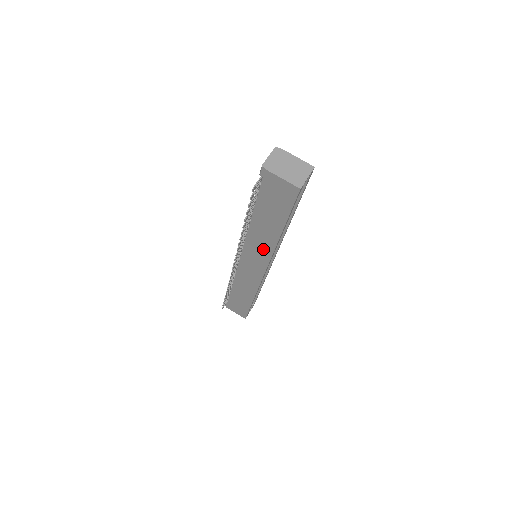
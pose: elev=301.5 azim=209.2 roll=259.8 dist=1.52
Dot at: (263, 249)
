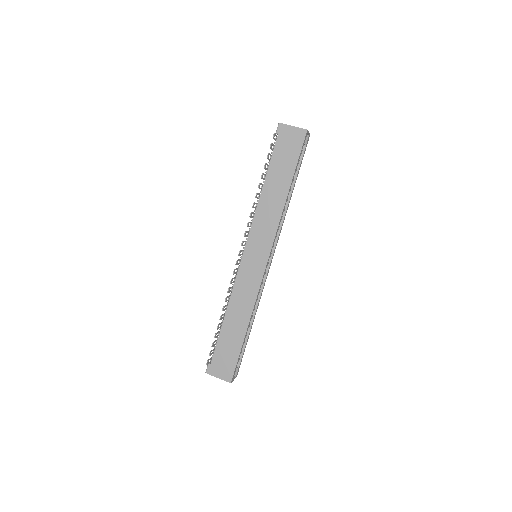
Dot at: (270, 223)
